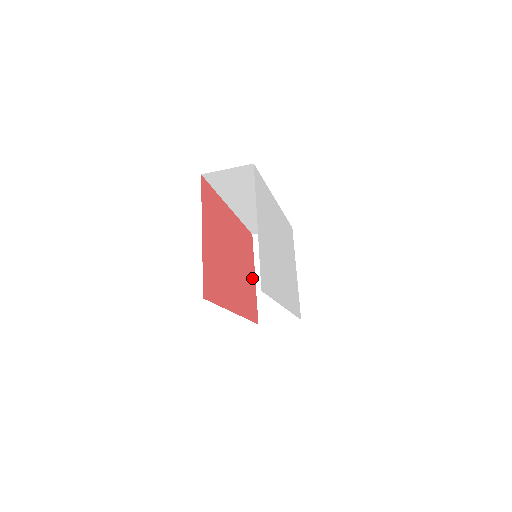
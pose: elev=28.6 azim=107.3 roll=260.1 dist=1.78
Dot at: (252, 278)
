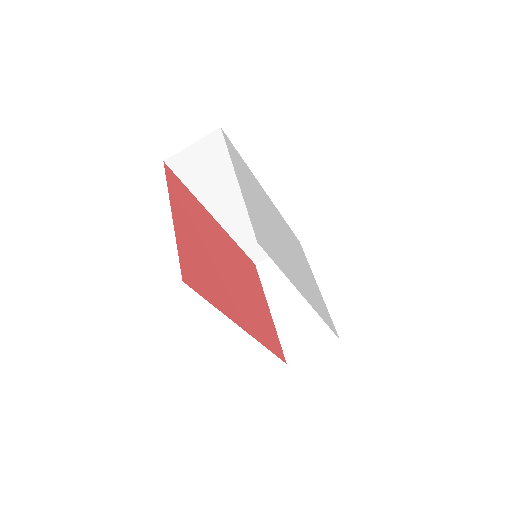
Dot at: (265, 308)
